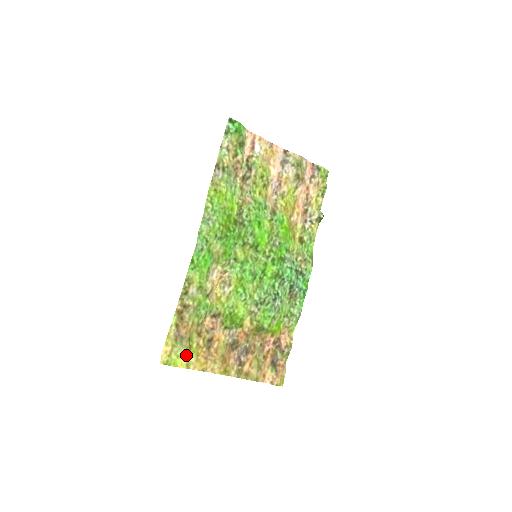
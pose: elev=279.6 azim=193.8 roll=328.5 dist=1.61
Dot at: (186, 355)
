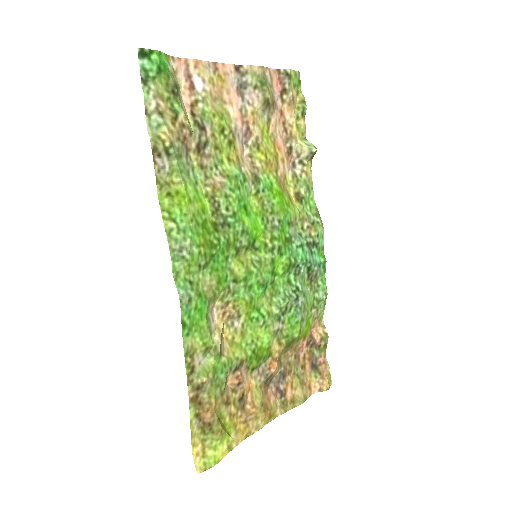
Dot at: (223, 439)
